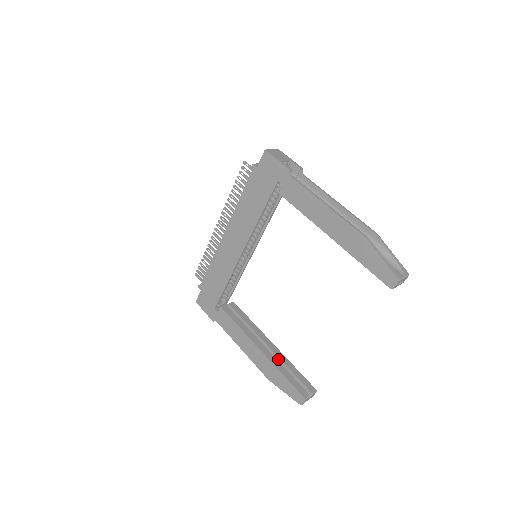
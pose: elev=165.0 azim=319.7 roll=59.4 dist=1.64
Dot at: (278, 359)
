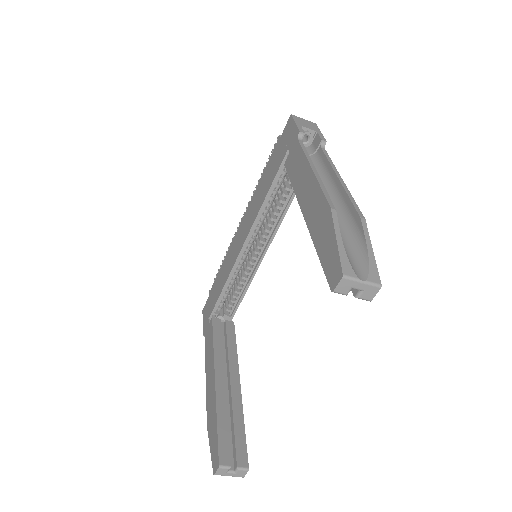
Dot at: (231, 403)
